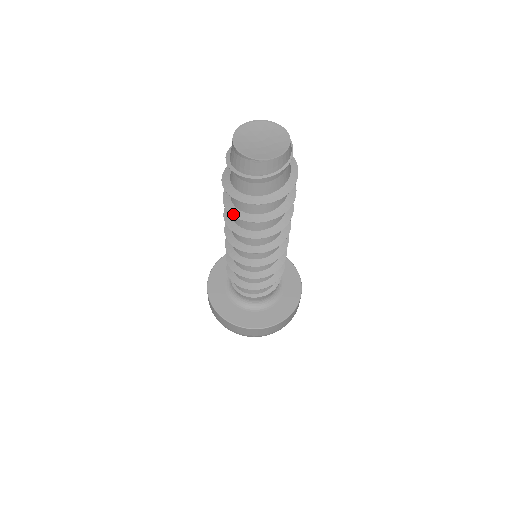
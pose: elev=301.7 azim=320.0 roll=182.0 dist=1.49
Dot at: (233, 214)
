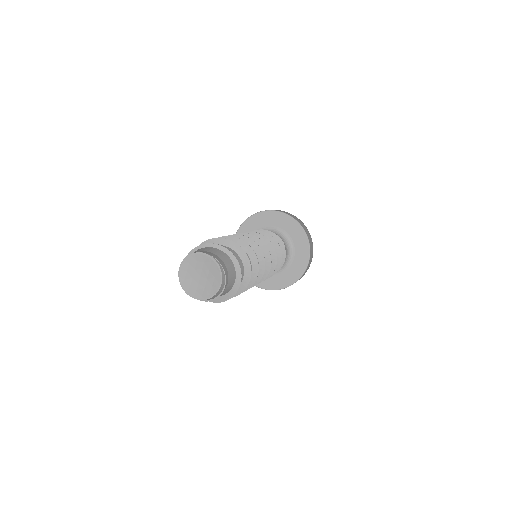
Dot at: occluded
